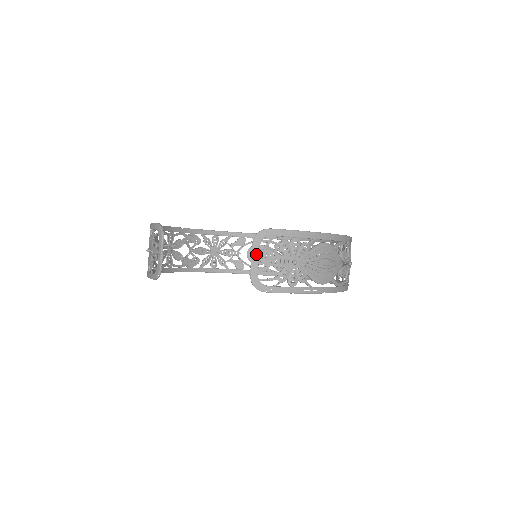
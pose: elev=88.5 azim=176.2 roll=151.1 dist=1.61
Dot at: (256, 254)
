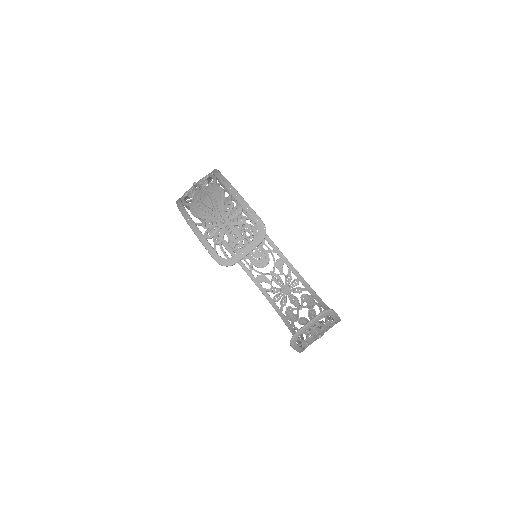
Dot at: (314, 322)
